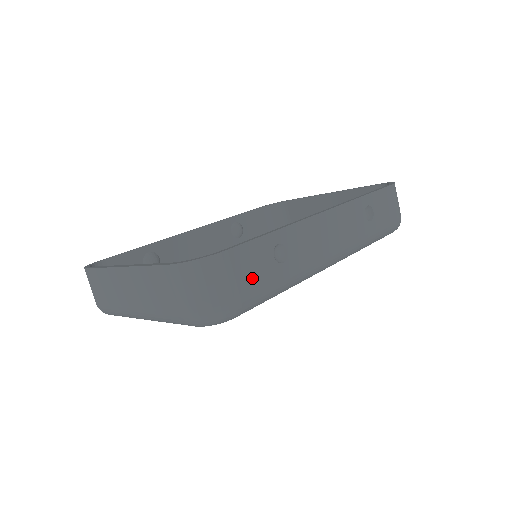
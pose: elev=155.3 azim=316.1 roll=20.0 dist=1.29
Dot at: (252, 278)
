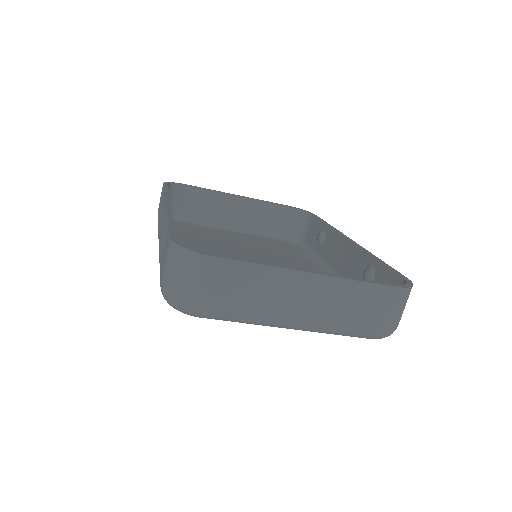
Dot at: occluded
